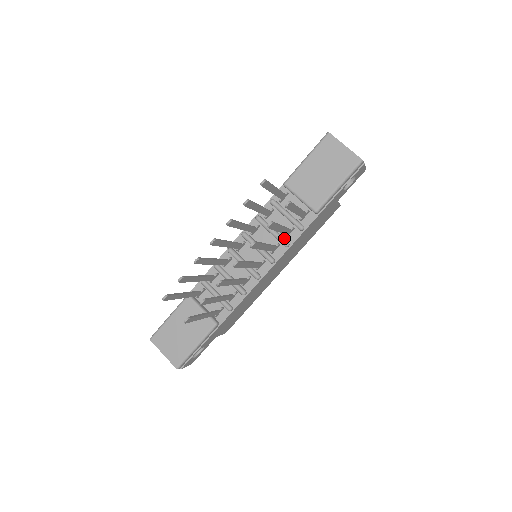
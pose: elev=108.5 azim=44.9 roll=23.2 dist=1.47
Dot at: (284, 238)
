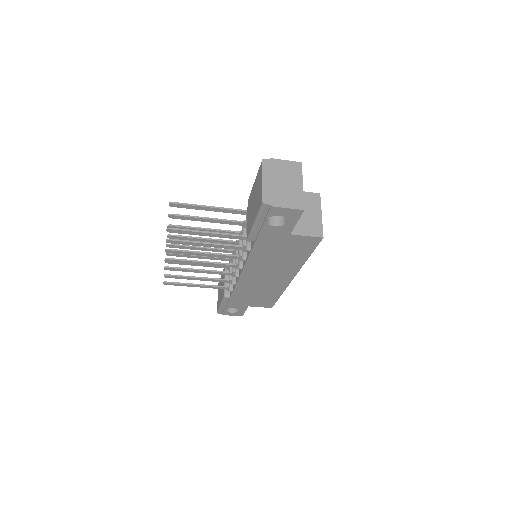
Dot at: (246, 251)
